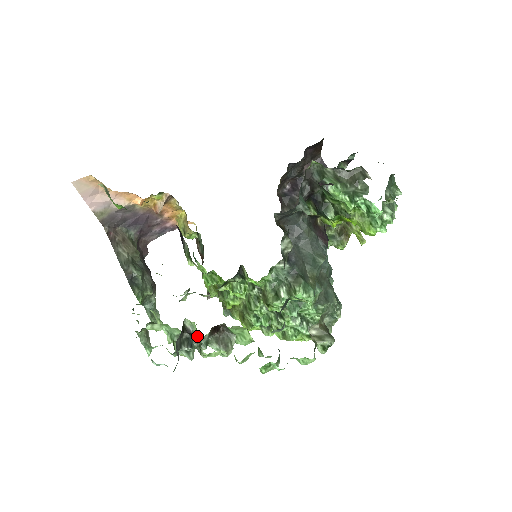
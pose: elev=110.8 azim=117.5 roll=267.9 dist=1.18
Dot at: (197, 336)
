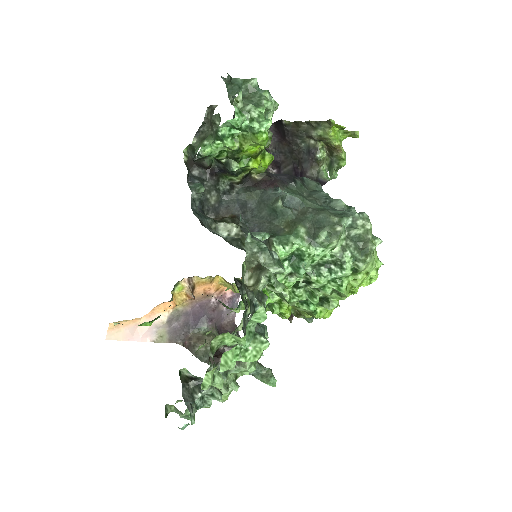
Dot at: (197, 377)
